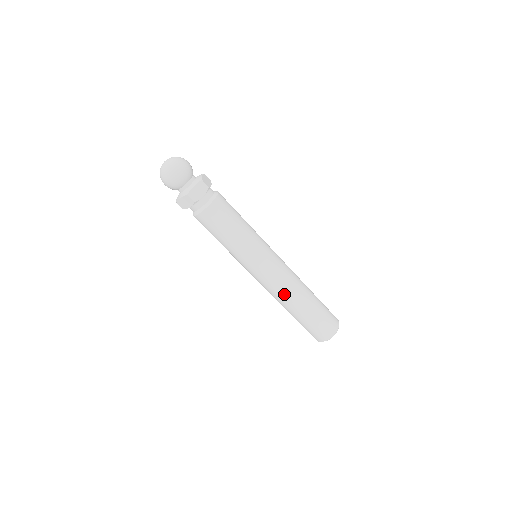
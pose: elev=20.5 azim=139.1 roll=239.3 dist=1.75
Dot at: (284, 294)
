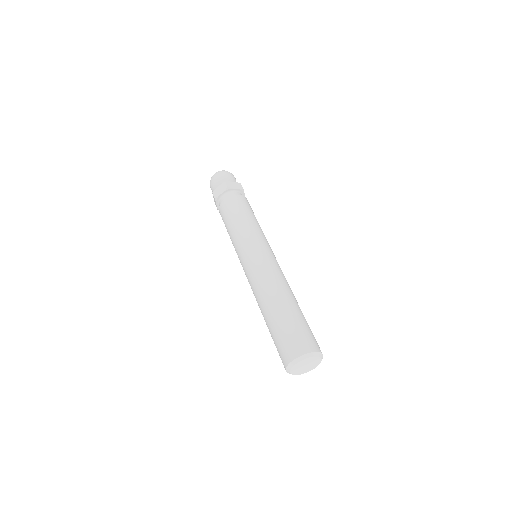
Dot at: (270, 282)
